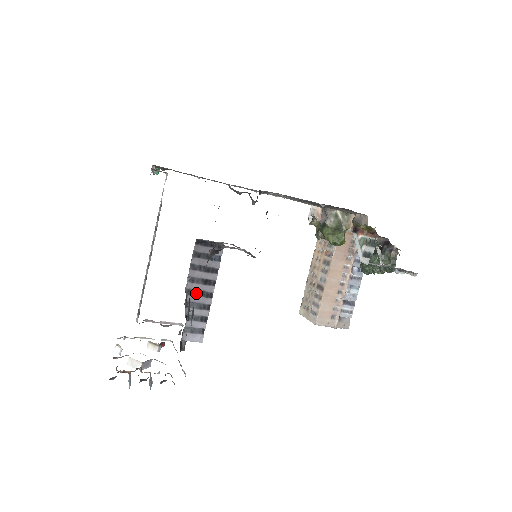
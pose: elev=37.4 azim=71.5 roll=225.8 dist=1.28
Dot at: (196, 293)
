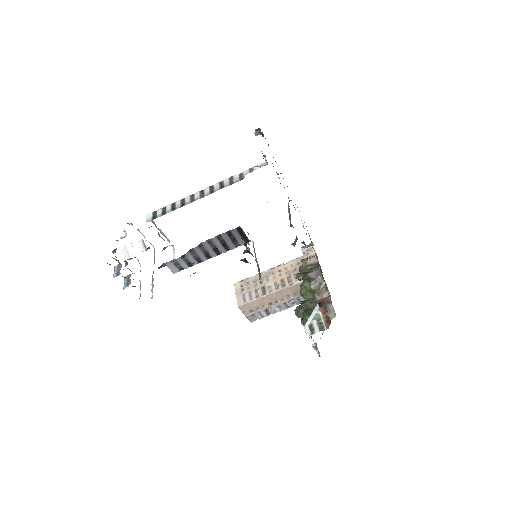
Dot at: (203, 249)
